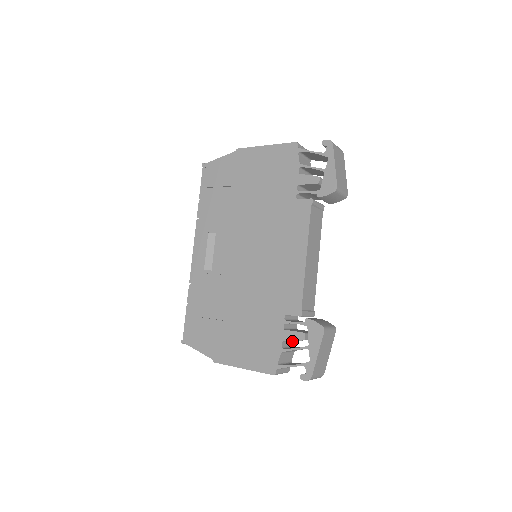
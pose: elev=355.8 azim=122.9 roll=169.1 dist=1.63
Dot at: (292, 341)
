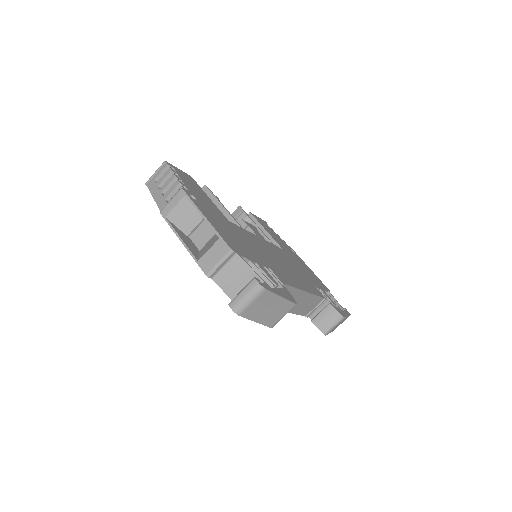
Dot at: occluded
